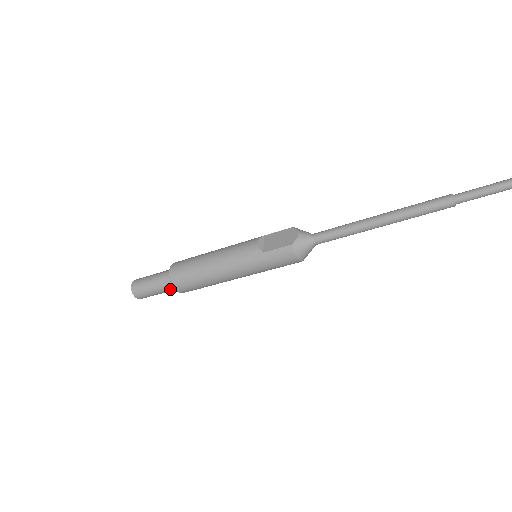
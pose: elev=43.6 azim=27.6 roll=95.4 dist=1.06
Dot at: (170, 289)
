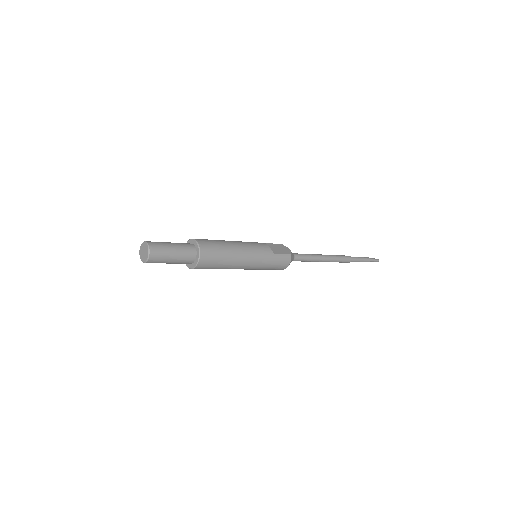
Dot at: (187, 261)
